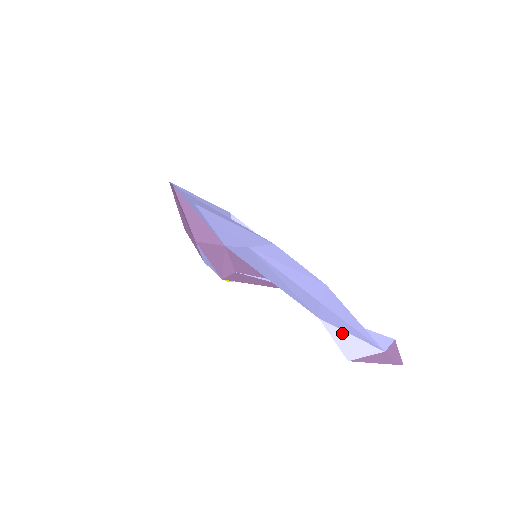
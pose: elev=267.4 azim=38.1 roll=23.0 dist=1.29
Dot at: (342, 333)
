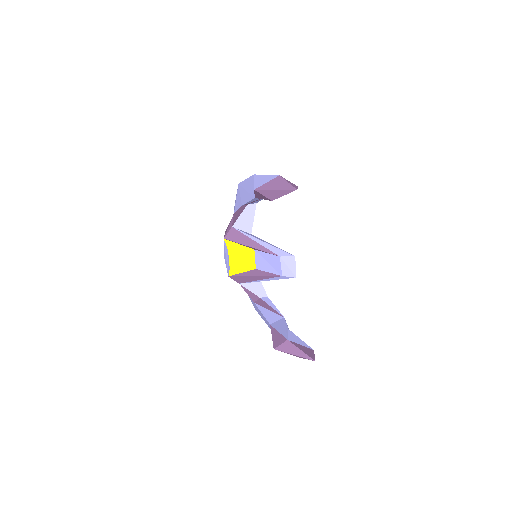
Dot at: occluded
